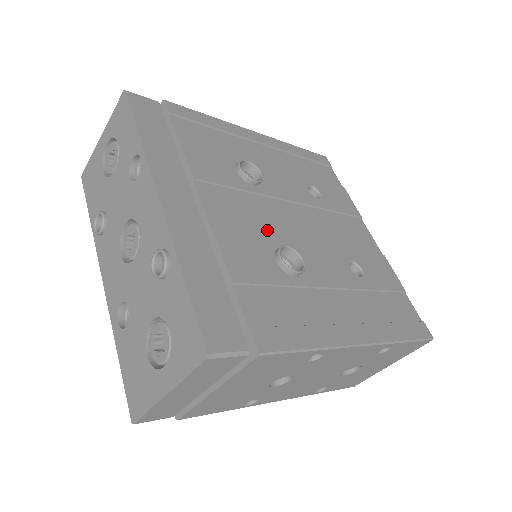
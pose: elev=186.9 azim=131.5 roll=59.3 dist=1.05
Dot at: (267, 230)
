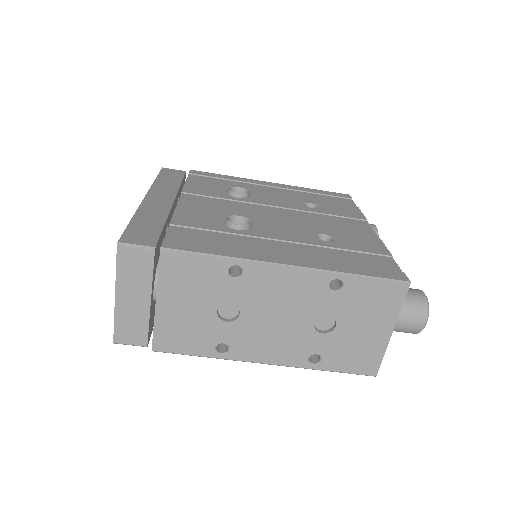
Dot at: (232, 213)
